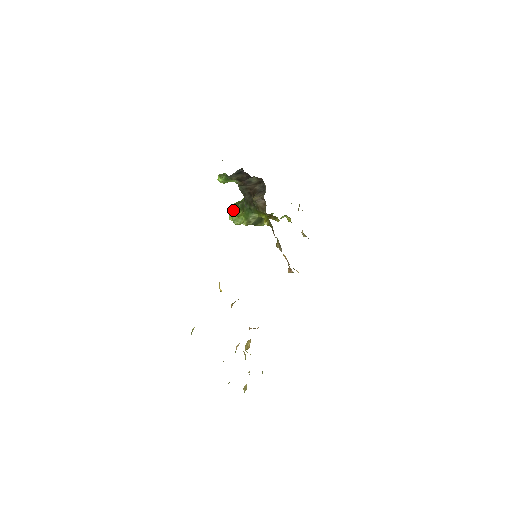
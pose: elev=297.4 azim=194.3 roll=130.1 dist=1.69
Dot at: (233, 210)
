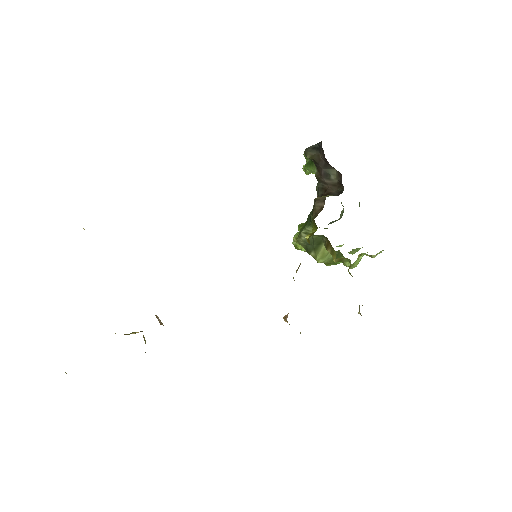
Dot at: occluded
